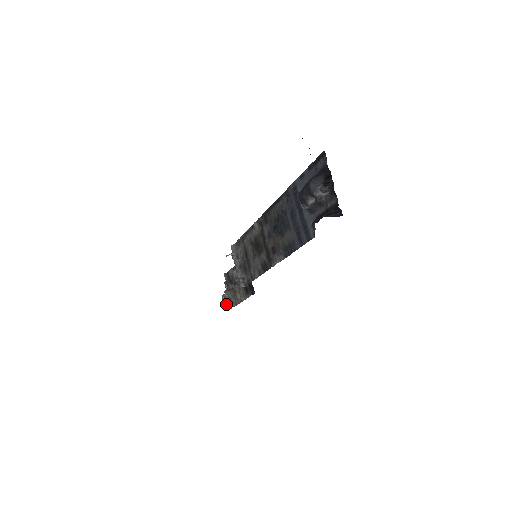
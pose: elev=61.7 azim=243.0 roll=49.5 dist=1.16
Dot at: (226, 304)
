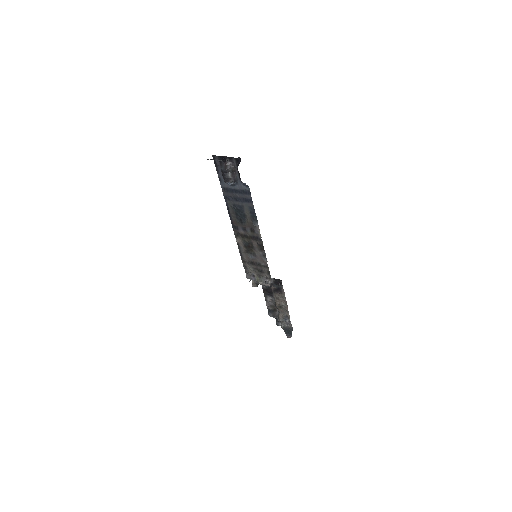
Dot at: (287, 326)
